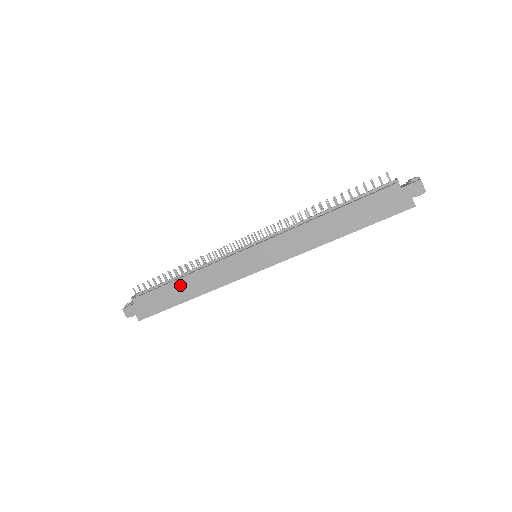
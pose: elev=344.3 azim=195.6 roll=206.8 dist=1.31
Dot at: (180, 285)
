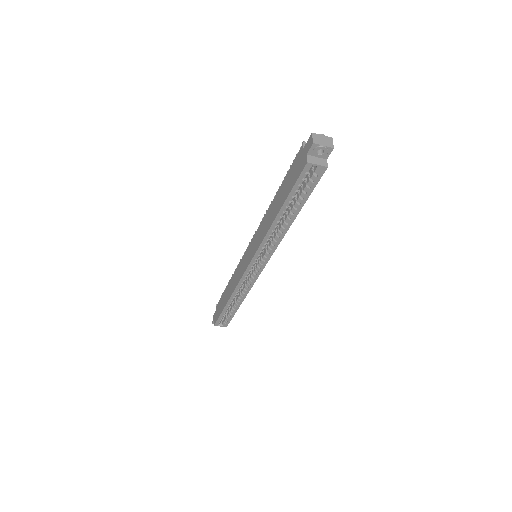
Dot at: (228, 289)
